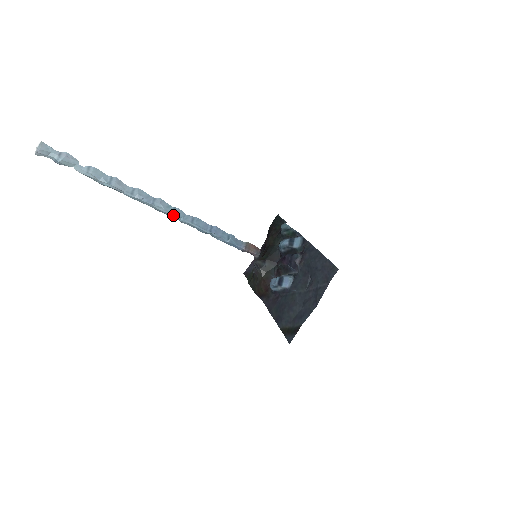
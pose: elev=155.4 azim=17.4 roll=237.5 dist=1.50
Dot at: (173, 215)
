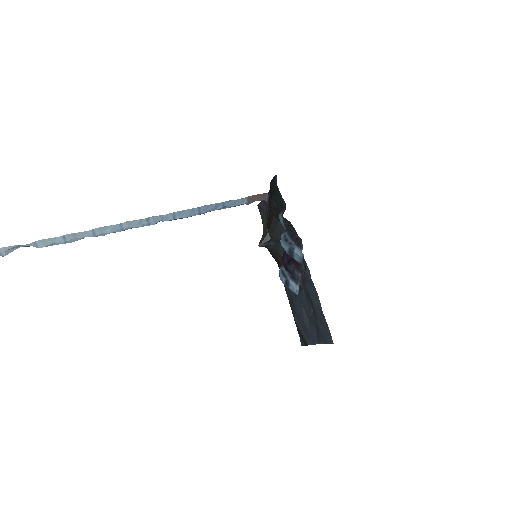
Dot at: occluded
